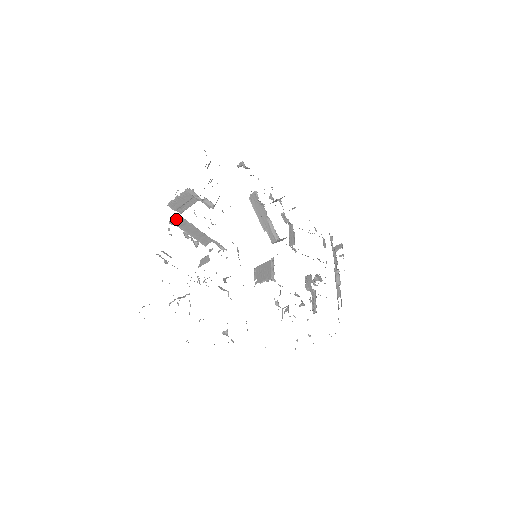
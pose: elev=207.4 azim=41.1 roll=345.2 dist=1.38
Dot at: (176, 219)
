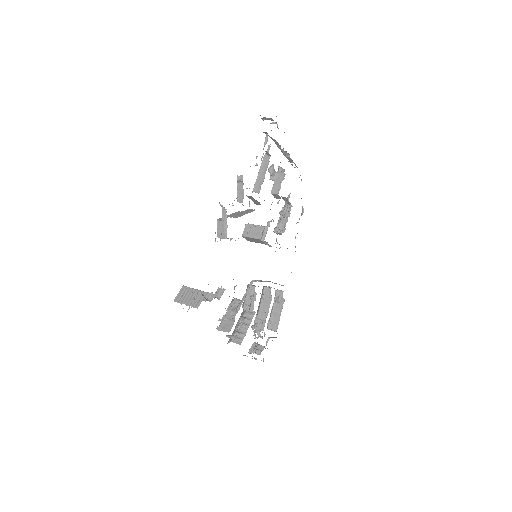
Dot at: occluded
